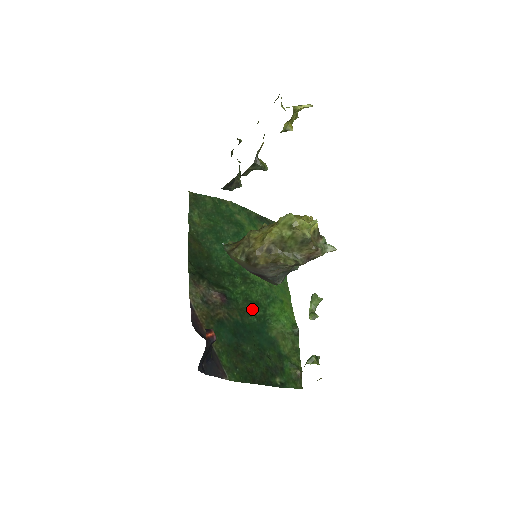
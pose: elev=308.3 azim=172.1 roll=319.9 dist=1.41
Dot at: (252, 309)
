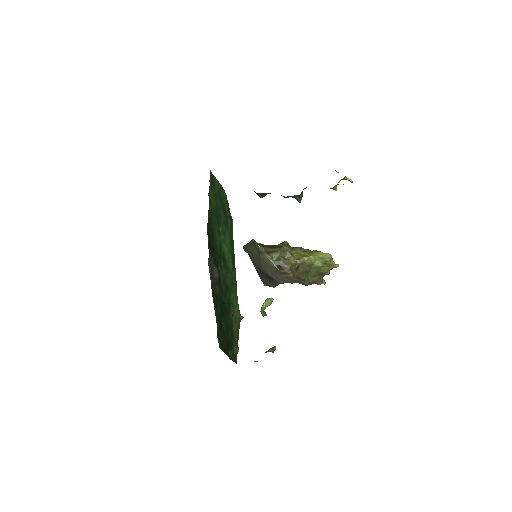
Dot at: (226, 291)
